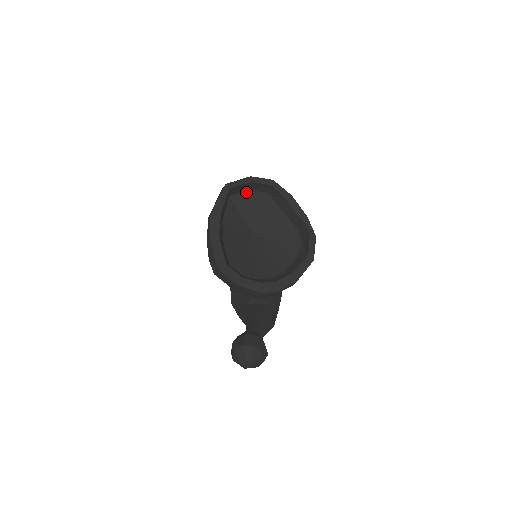
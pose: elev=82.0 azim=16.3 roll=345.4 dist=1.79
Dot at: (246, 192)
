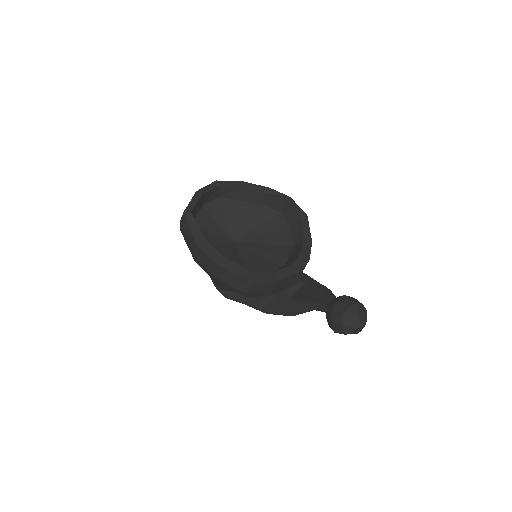
Dot at: (201, 210)
